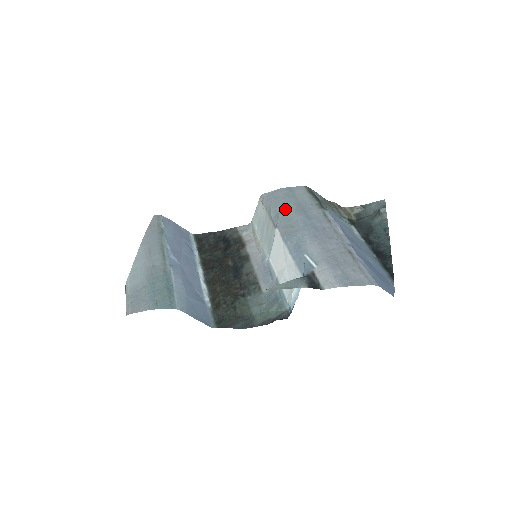
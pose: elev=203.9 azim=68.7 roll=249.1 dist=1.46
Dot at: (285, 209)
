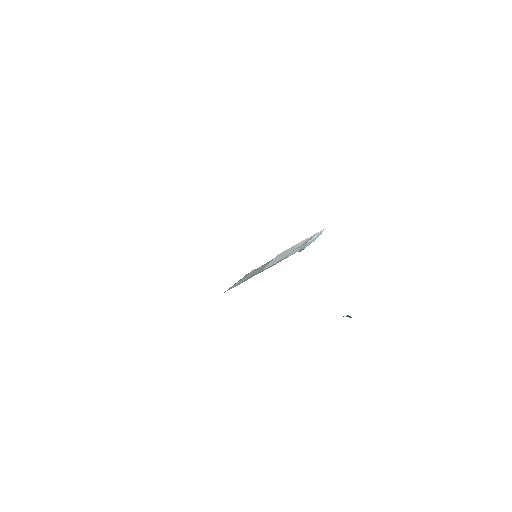
Dot at: occluded
